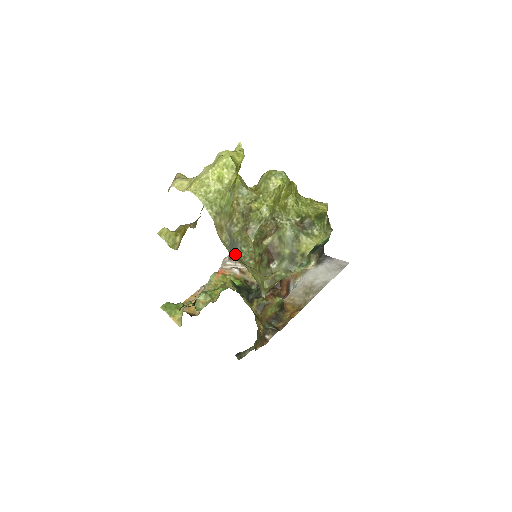
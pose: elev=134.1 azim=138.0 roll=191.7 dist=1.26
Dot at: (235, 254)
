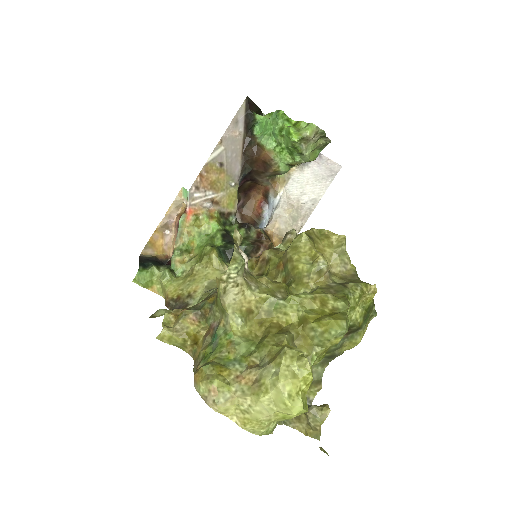
Dot at: occluded
